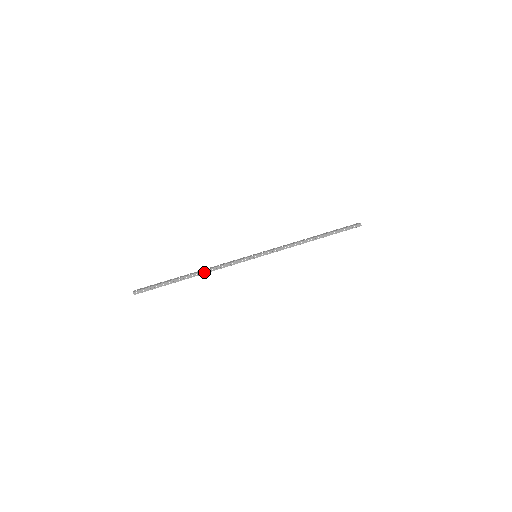
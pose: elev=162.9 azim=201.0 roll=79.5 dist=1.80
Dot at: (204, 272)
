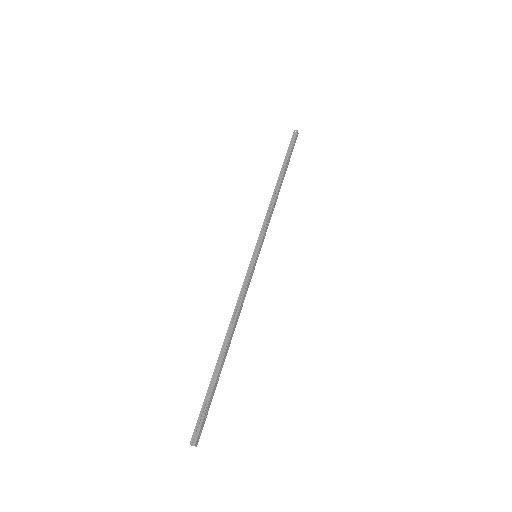
Dot at: (233, 330)
